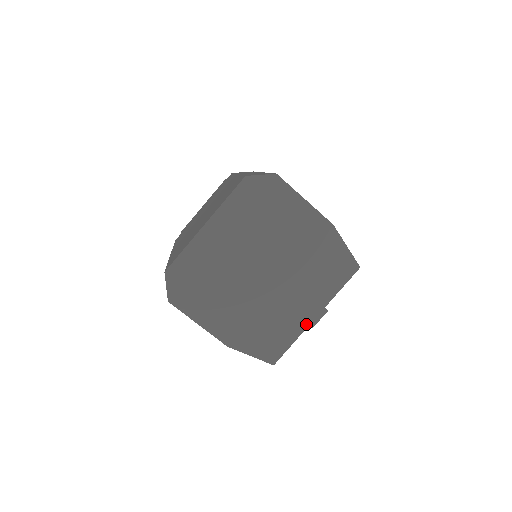
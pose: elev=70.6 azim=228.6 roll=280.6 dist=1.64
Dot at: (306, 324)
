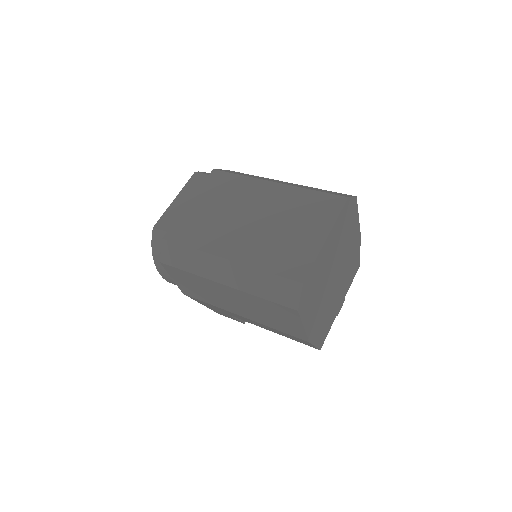
Dot at: (337, 313)
